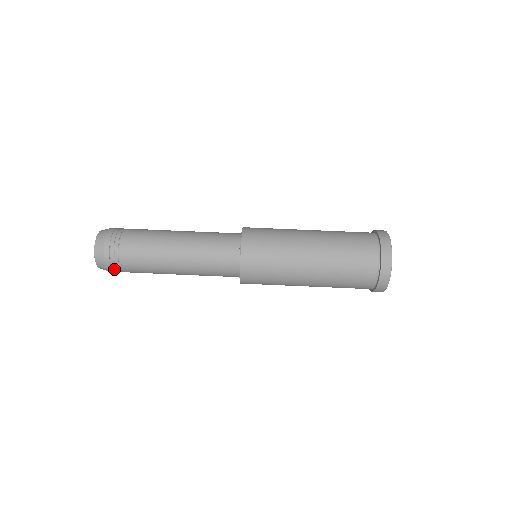
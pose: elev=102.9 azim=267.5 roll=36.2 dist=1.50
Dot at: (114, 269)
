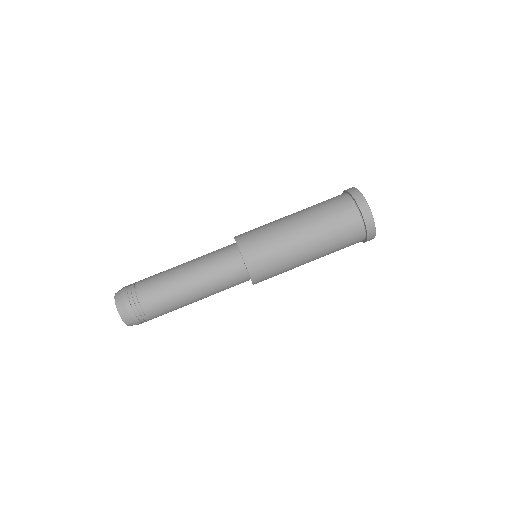
Dot at: (136, 313)
